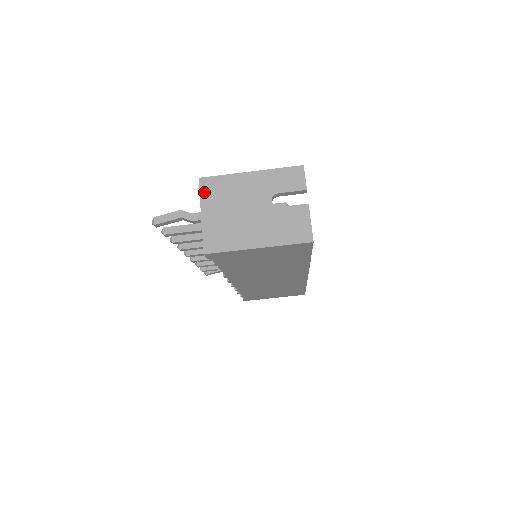
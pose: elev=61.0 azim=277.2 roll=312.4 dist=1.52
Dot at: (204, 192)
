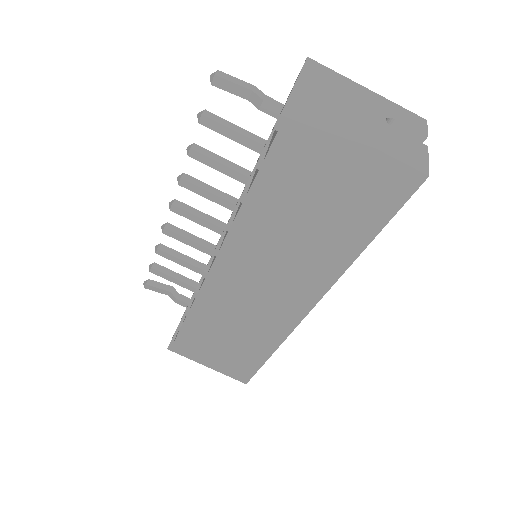
Dot at: (309, 67)
